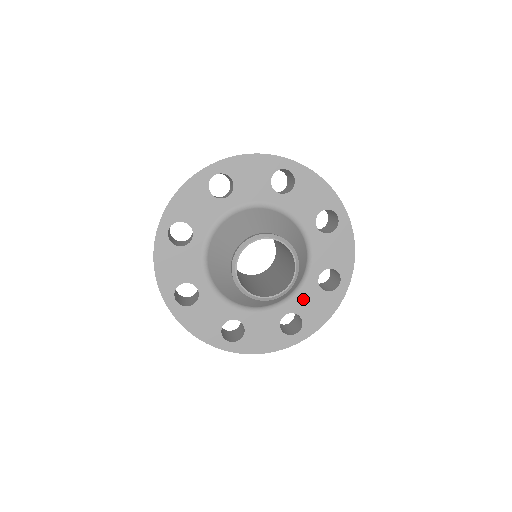
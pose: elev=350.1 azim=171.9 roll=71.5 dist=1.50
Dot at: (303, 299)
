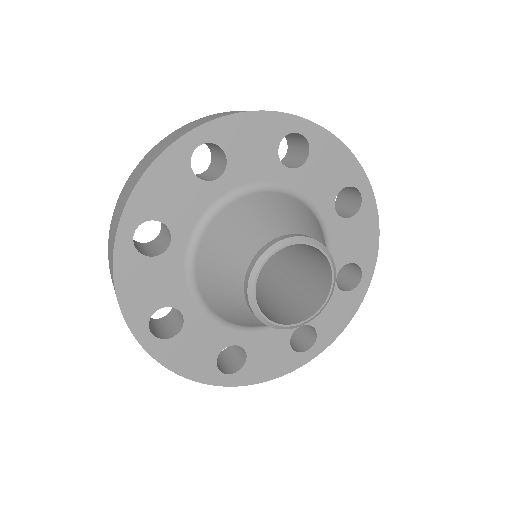
Dot at: occluded
